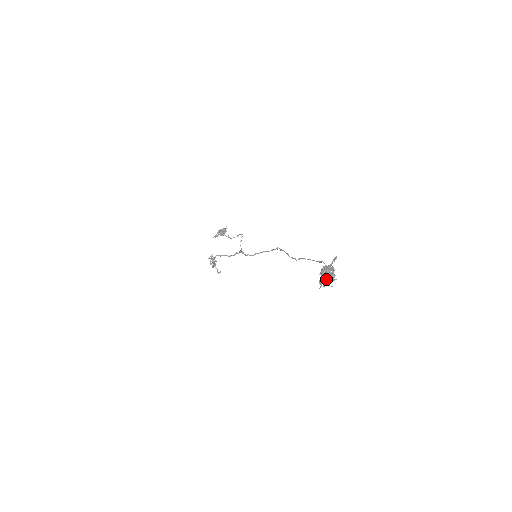
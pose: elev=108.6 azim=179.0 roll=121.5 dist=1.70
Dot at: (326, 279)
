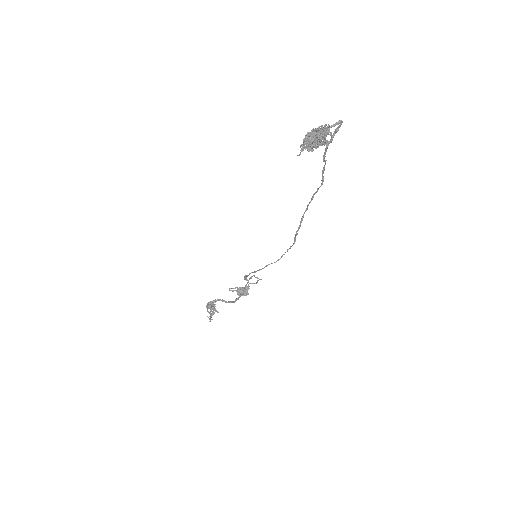
Dot at: (311, 132)
